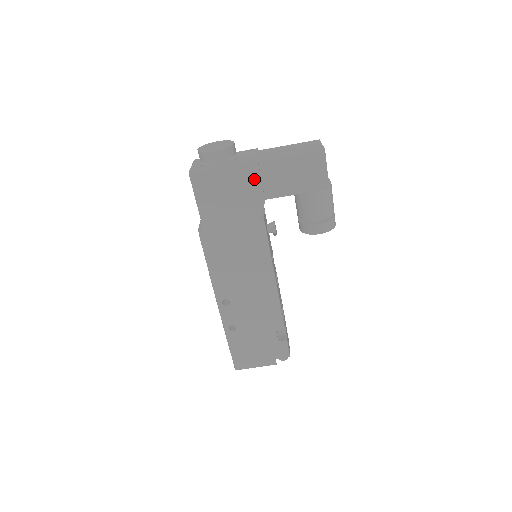
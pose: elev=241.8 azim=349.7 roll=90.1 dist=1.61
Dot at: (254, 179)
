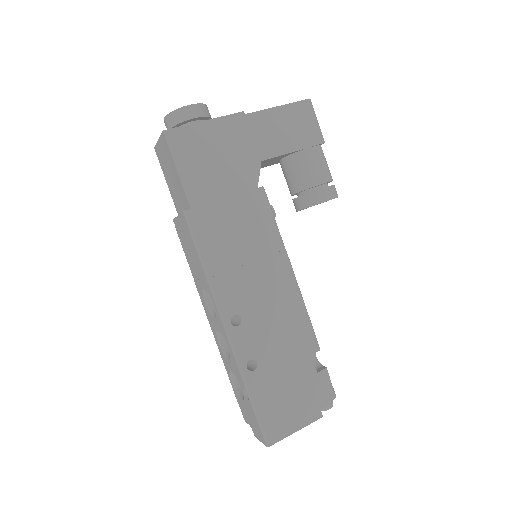
Dot at: (243, 134)
